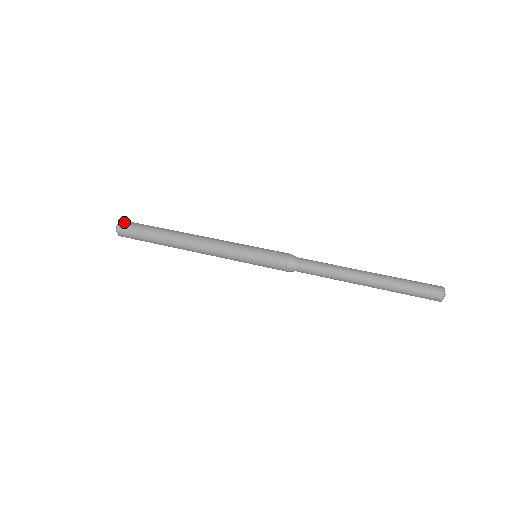
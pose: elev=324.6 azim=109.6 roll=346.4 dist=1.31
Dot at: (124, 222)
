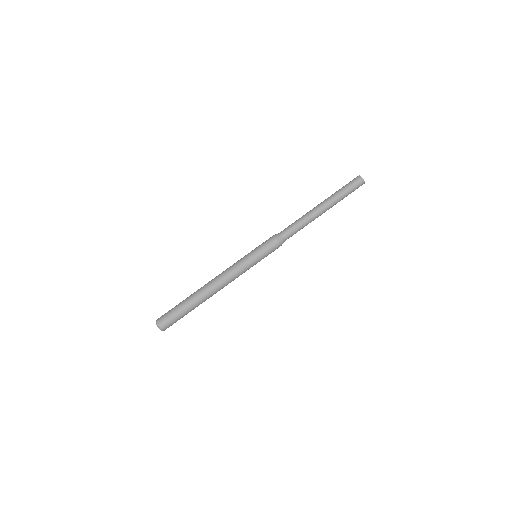
Dot at: (160, 320)
